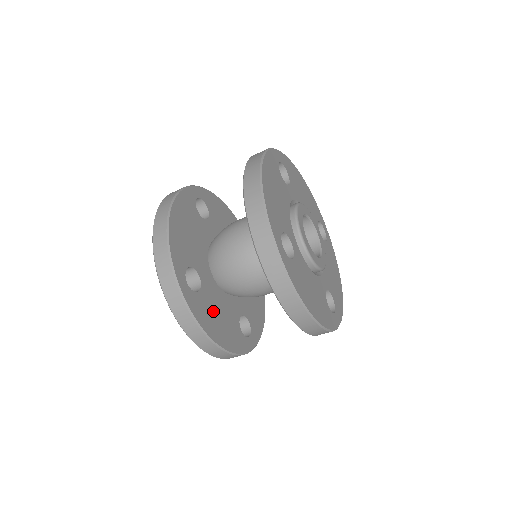
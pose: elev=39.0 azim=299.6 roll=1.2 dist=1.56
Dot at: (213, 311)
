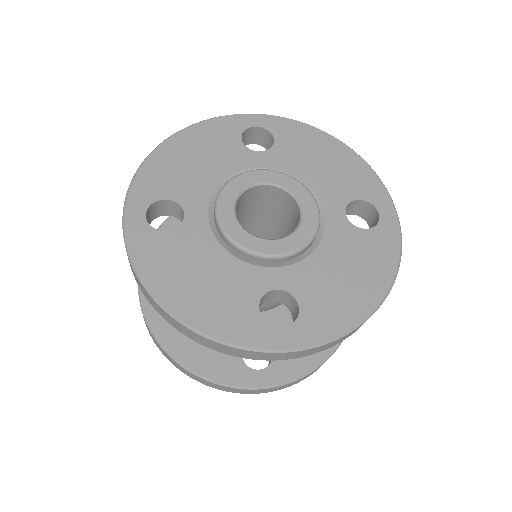
Dot at: occluded
